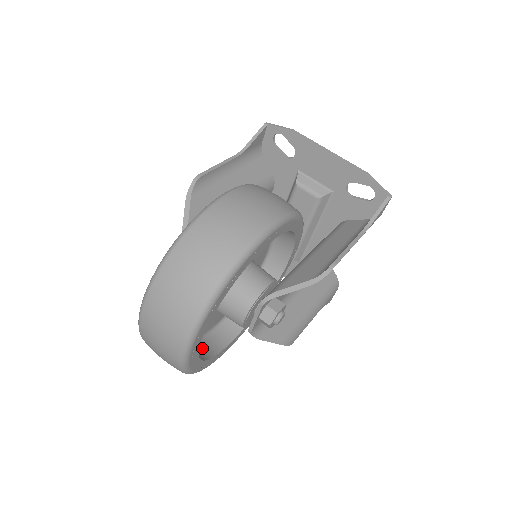
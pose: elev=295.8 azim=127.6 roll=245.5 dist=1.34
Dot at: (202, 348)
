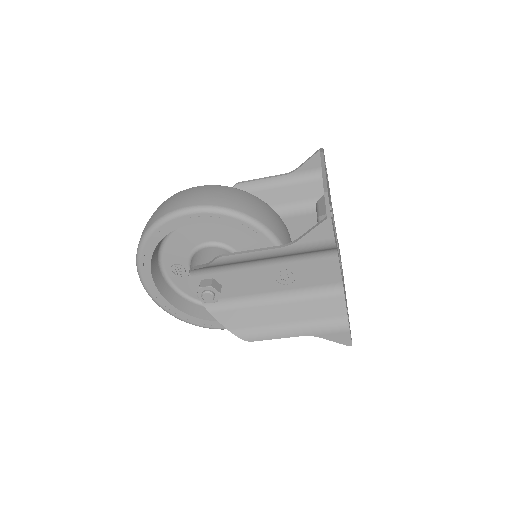
Dot at: (198, 309)
